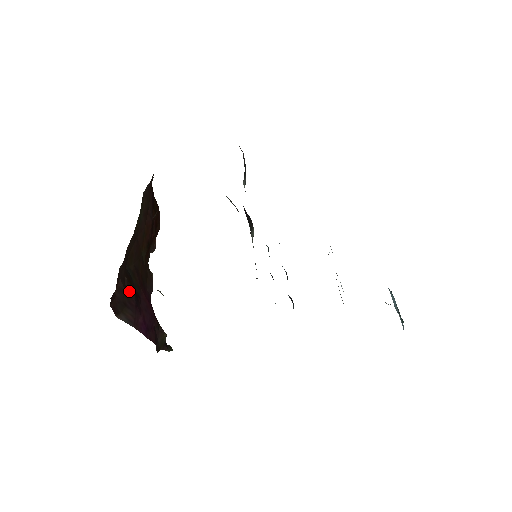
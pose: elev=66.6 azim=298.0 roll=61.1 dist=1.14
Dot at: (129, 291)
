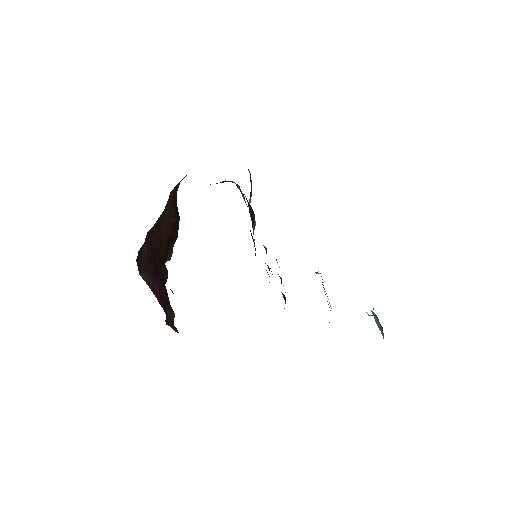
Dot at: (151, 260)
